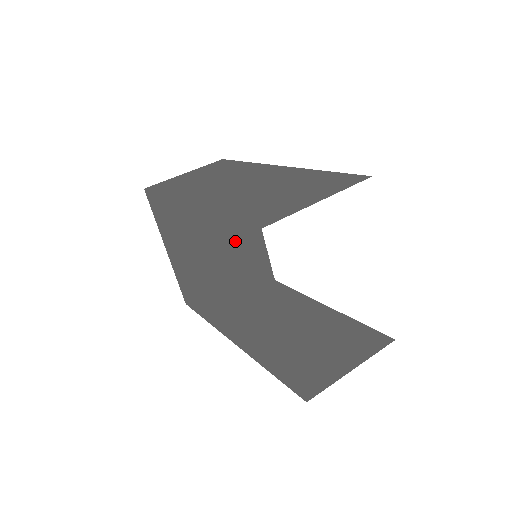
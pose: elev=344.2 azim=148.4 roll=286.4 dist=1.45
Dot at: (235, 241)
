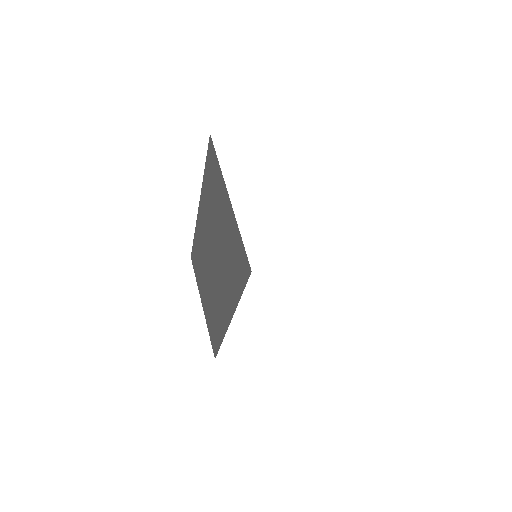
Dot at: (209, 180)
